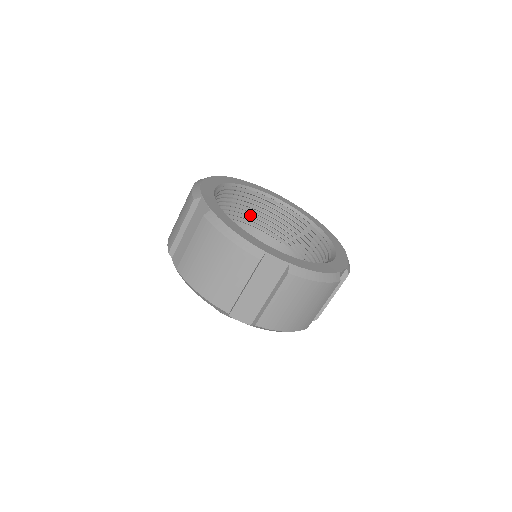
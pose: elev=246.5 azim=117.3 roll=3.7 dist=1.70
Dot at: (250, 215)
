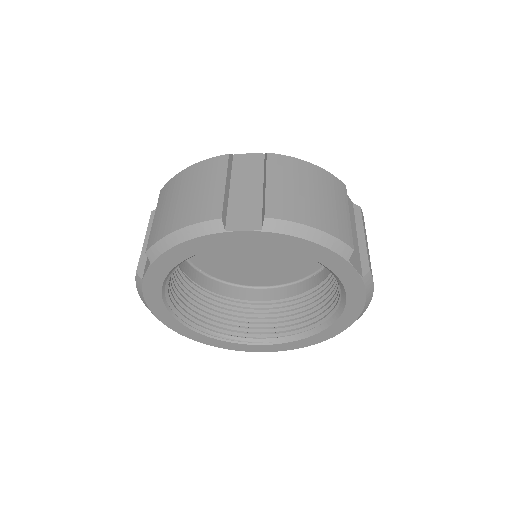
Dot at: occluded
